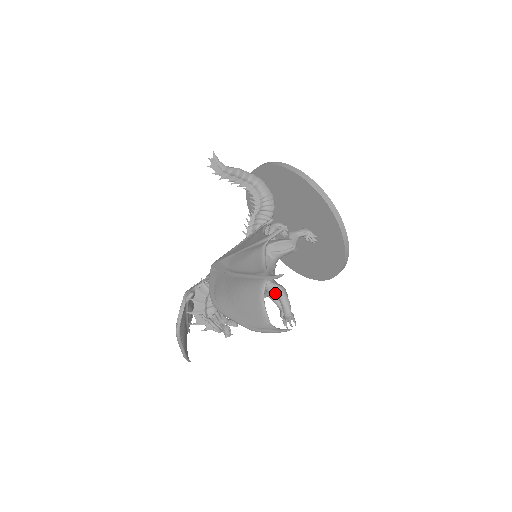
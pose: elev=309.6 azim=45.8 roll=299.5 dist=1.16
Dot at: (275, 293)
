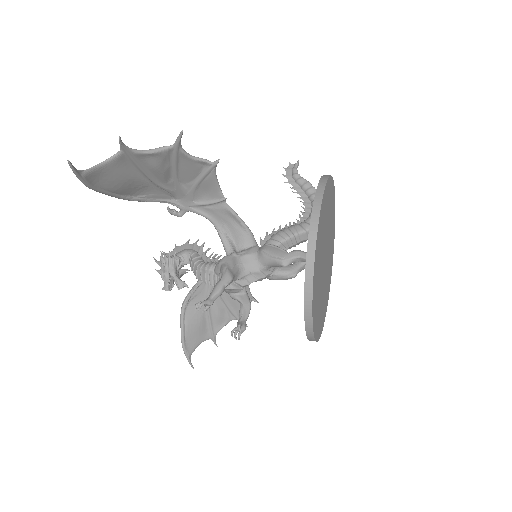
Dot at: (220, 275)
